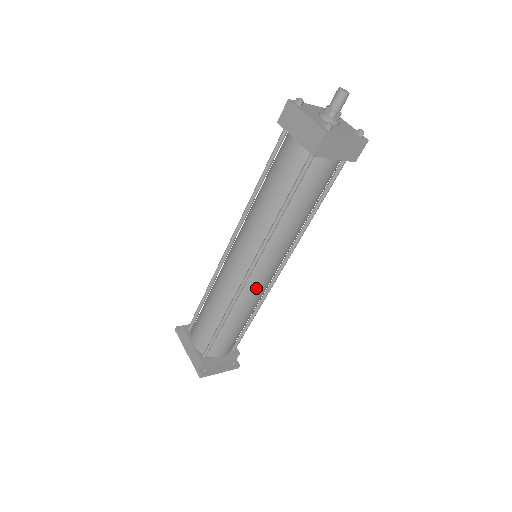
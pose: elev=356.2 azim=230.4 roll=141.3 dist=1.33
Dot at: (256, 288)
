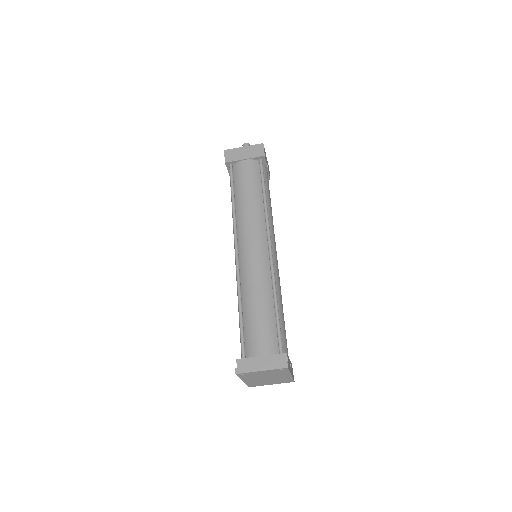
Dot at: (249, 263)
